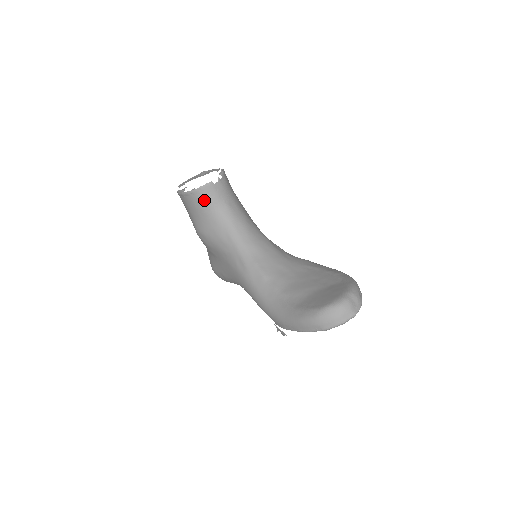
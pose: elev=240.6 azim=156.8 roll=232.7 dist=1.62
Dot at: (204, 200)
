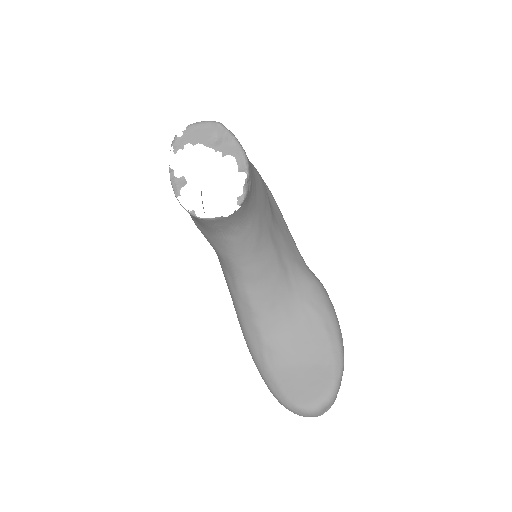
Dot at: (205, 224)
